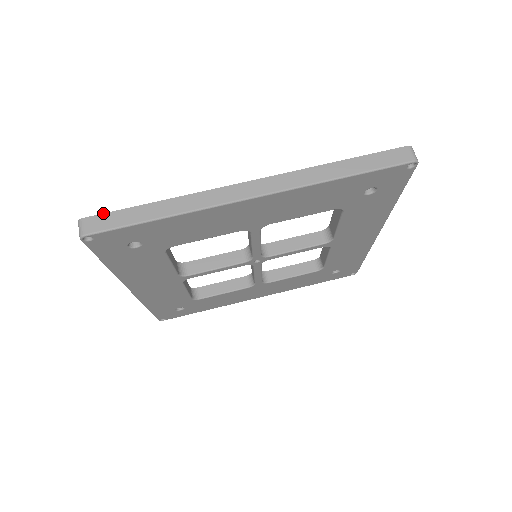
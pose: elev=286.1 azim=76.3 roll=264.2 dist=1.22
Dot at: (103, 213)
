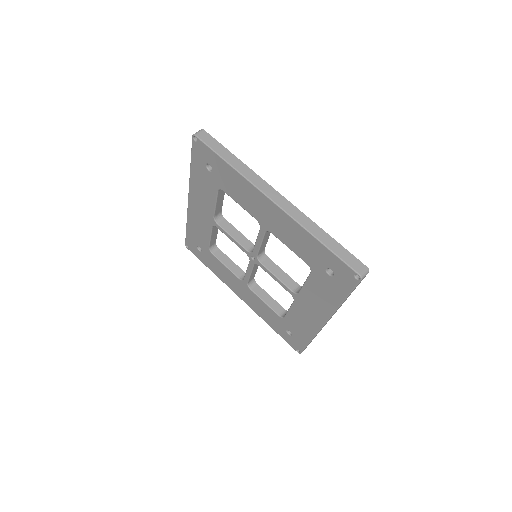
Dot at: occluded
